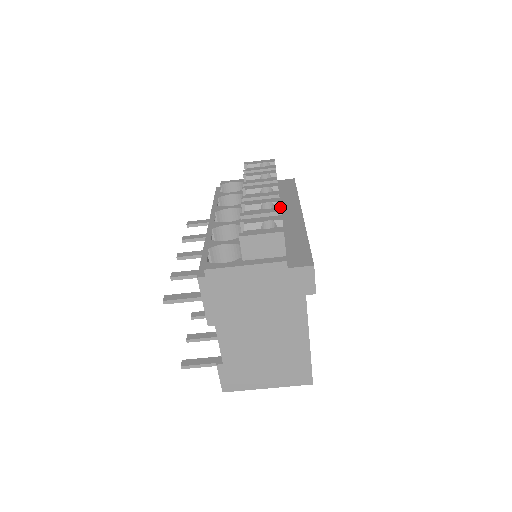
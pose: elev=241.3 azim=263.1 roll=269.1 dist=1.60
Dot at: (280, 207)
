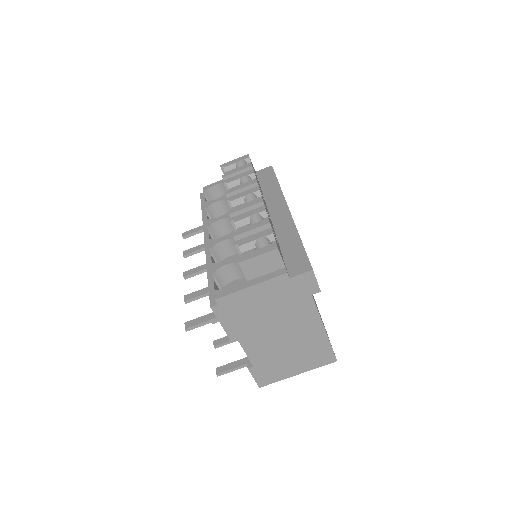
Dot at: (267, 218)
